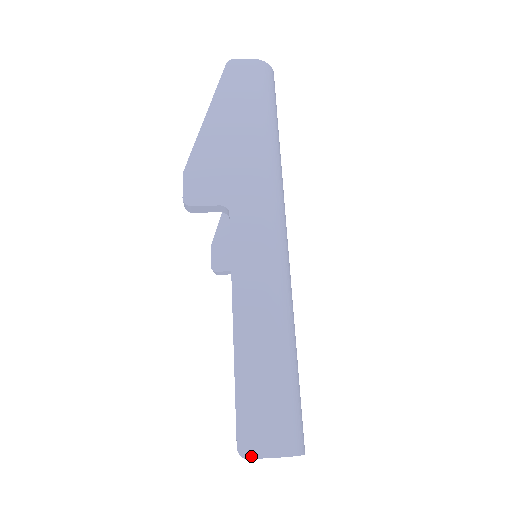
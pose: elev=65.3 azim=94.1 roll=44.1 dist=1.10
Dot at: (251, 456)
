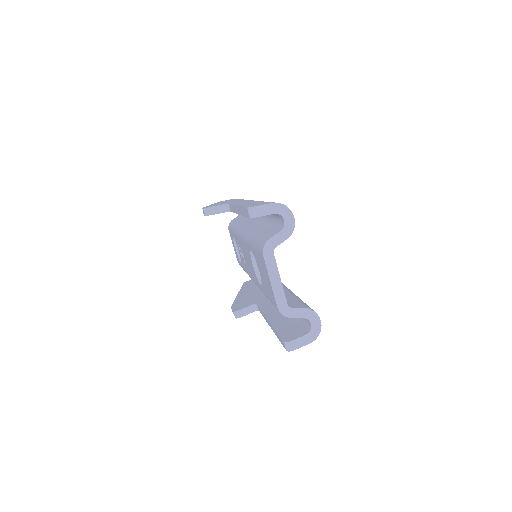
Dot at: (256, 206)
